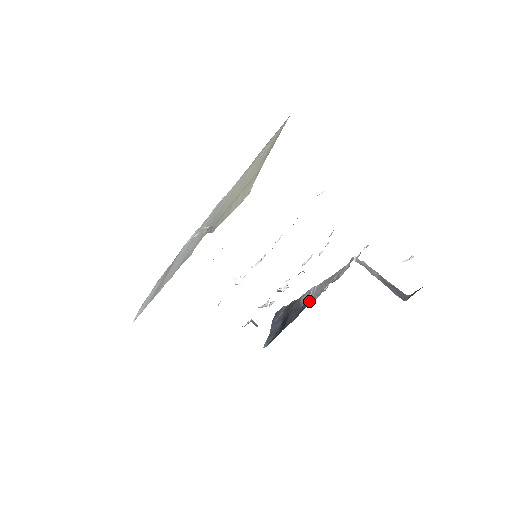
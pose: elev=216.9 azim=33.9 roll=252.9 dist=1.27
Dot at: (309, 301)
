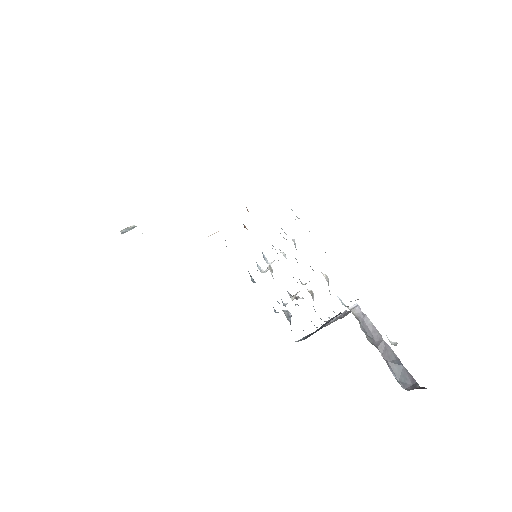
Dot at: (328, 323)
